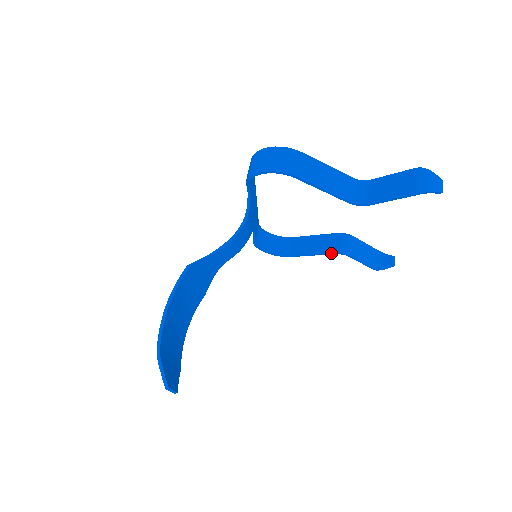
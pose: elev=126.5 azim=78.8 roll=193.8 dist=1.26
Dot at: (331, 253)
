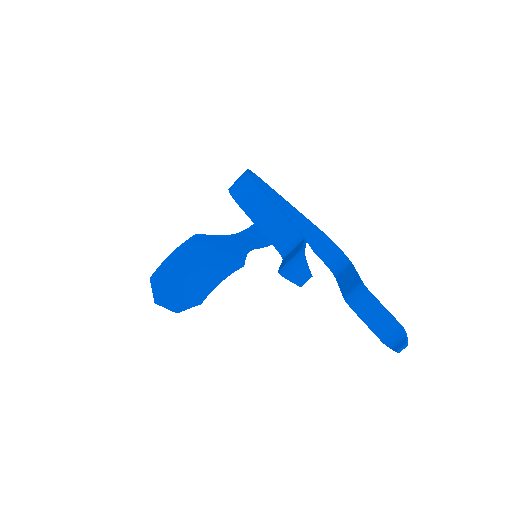
Dot at: (343, 296)
